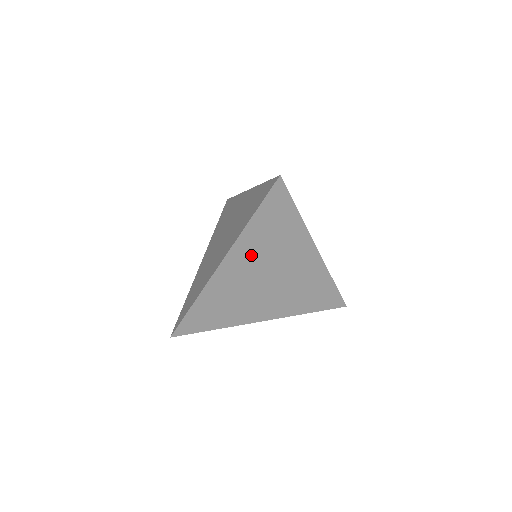
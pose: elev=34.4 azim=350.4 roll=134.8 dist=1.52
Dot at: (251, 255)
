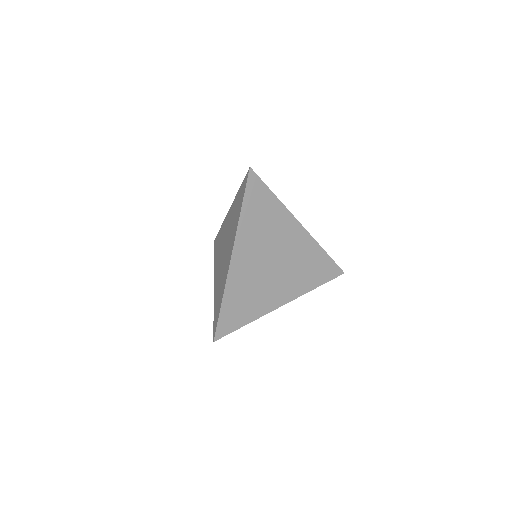
Dot at: (252, 242)
